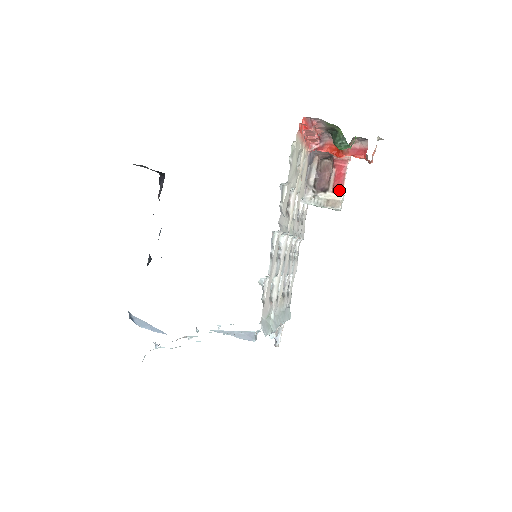
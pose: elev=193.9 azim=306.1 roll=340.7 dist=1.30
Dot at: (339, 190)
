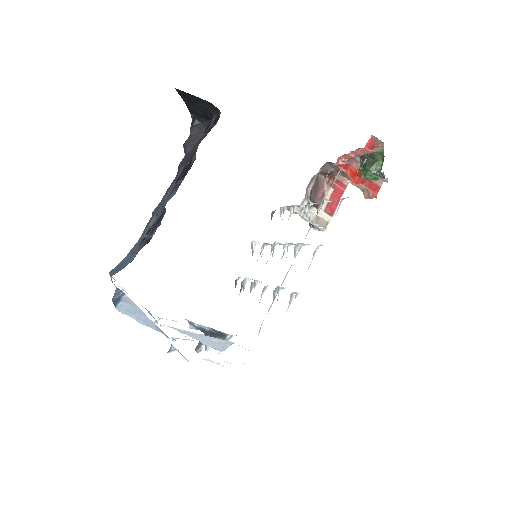
Dot at: (332, 212)
